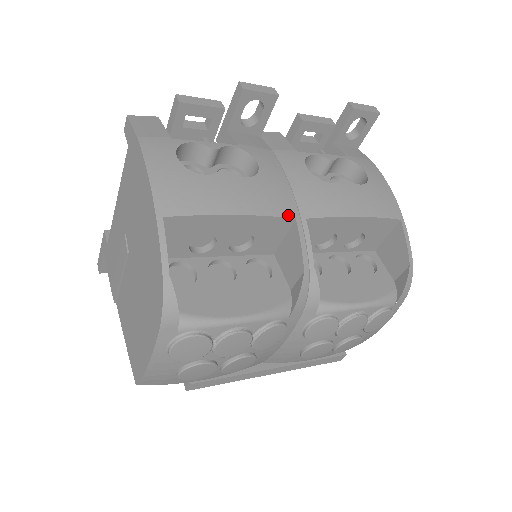
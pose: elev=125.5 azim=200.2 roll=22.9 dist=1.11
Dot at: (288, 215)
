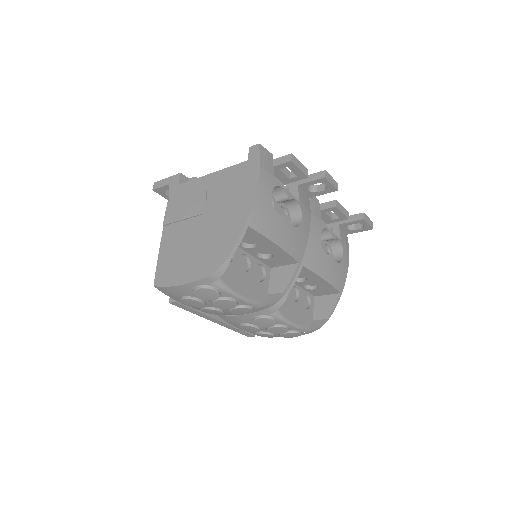
Dot at: (297, 259)
